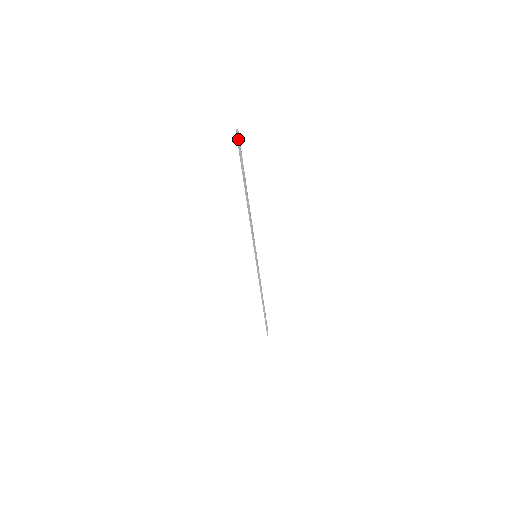
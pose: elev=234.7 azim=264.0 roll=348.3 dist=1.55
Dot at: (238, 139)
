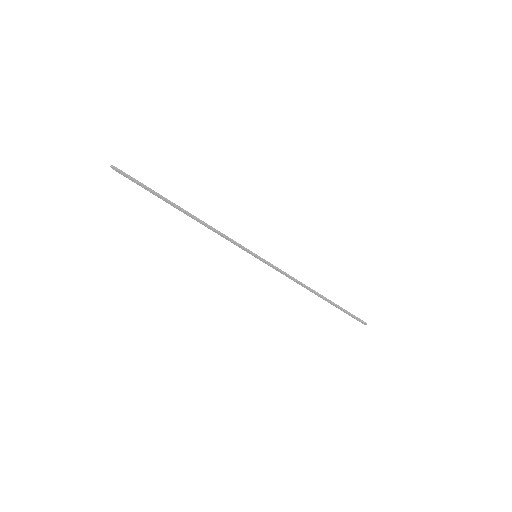
Dot at: (119, 170)
